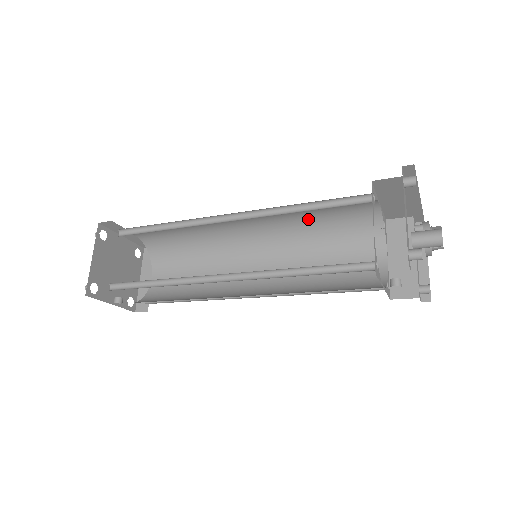
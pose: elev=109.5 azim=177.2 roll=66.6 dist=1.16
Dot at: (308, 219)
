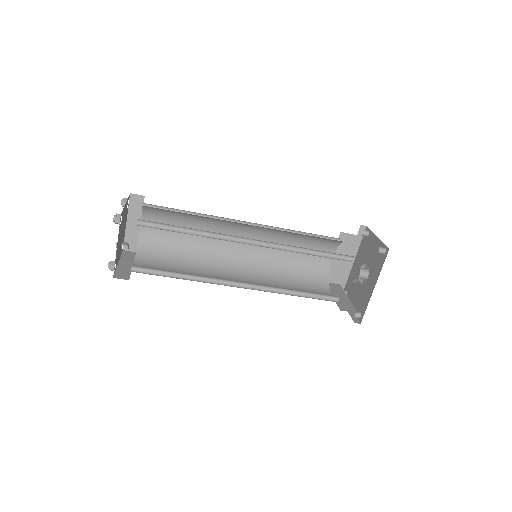
Dot at: (284, 257)
